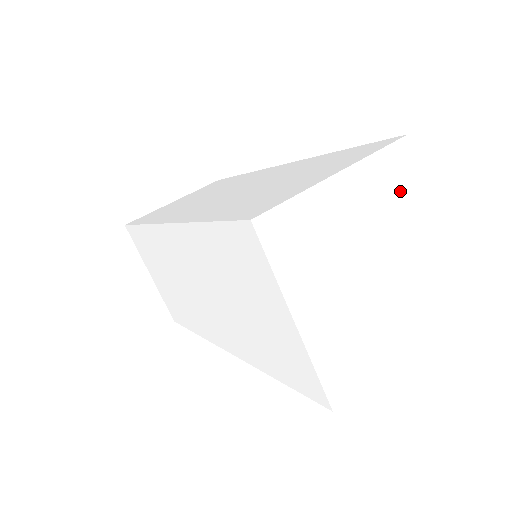
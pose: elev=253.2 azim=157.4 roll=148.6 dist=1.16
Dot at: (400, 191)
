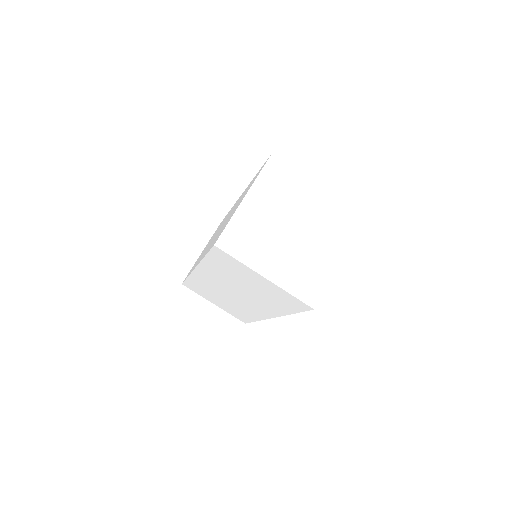
Dot at: (285, 183)
